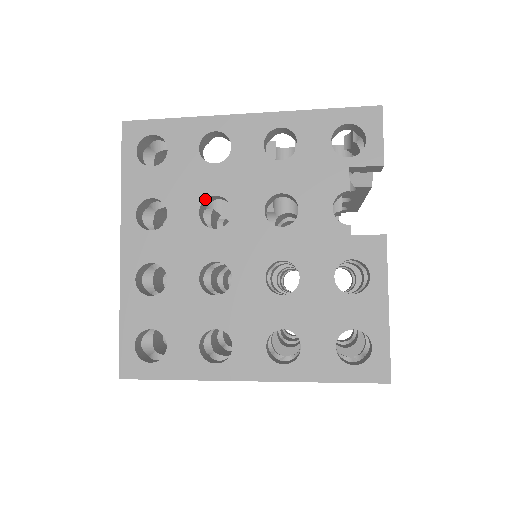
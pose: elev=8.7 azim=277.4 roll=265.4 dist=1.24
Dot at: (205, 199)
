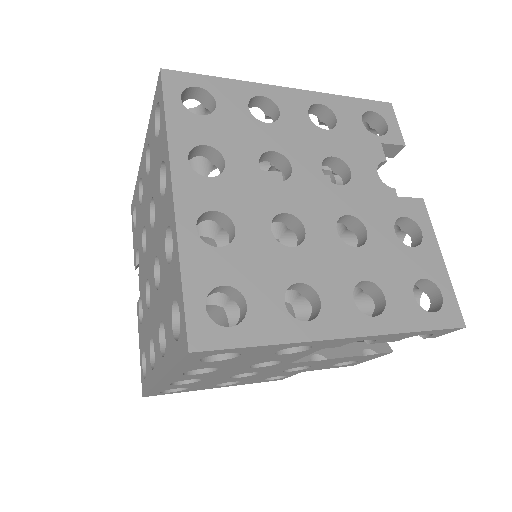
Dot at: (263, 153)
